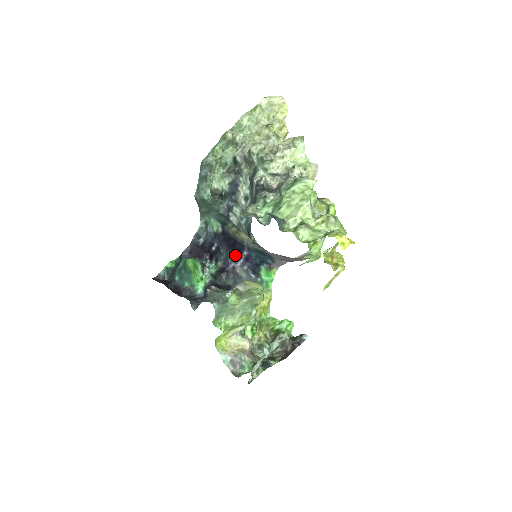
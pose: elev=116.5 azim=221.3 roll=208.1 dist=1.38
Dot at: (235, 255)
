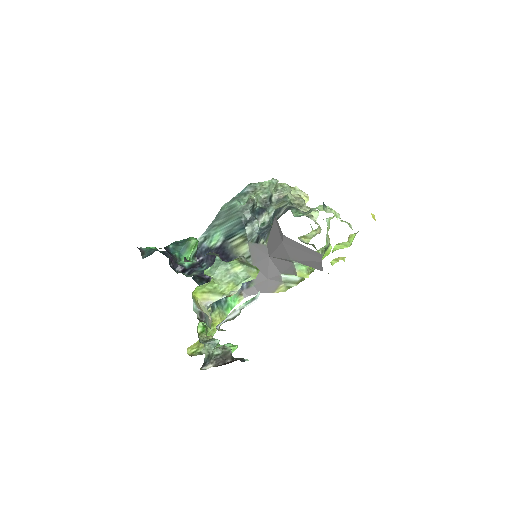
Dot at: occluded
